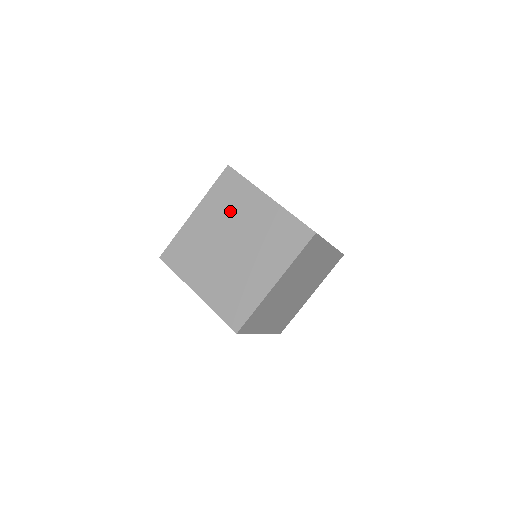
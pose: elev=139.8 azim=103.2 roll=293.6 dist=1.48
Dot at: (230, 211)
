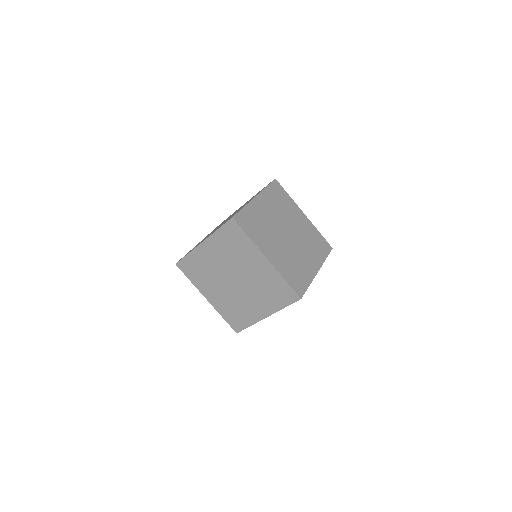
Dot at: (233, 256)
